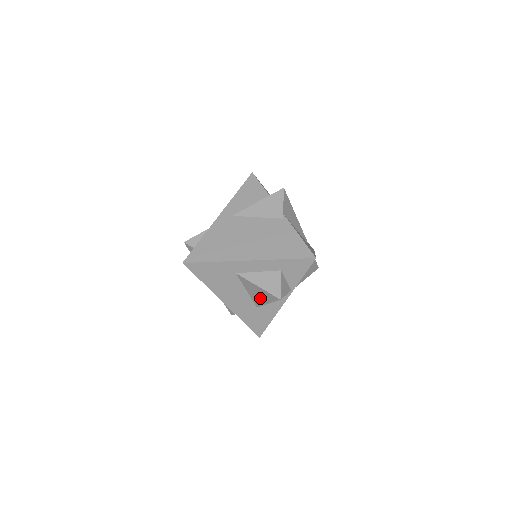
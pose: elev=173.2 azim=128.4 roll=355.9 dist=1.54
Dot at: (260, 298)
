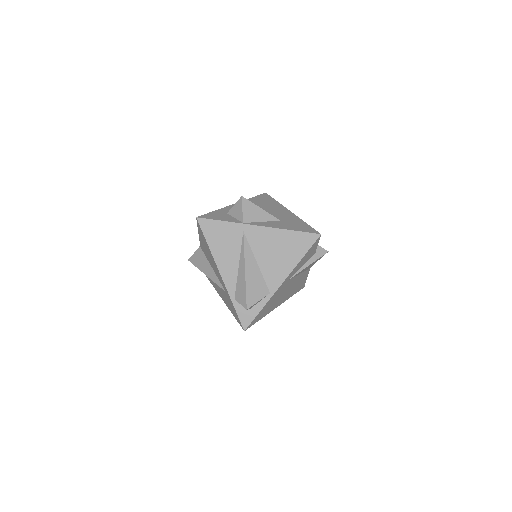
Dot at: occluded
